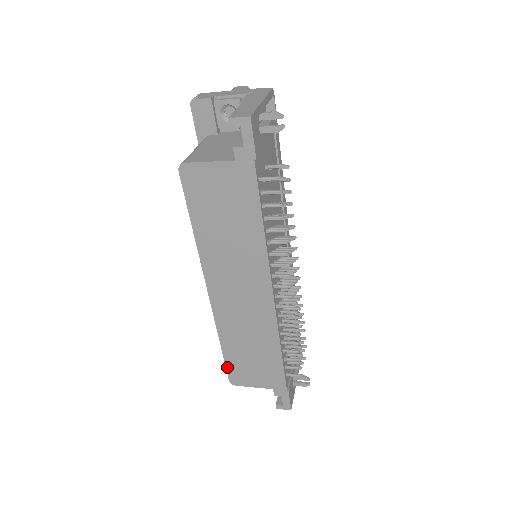
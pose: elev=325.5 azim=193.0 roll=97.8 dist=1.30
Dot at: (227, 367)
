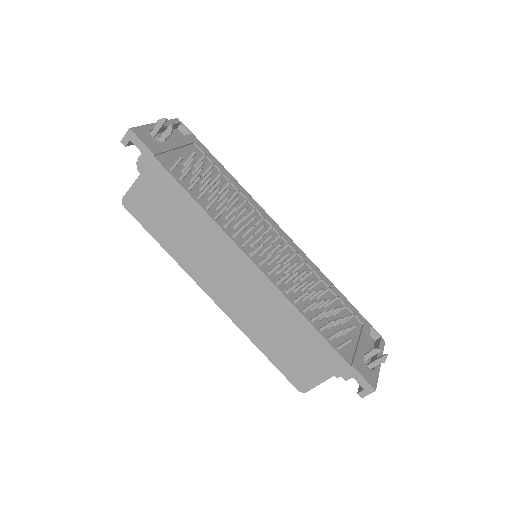
Dot at: (283, 373)
